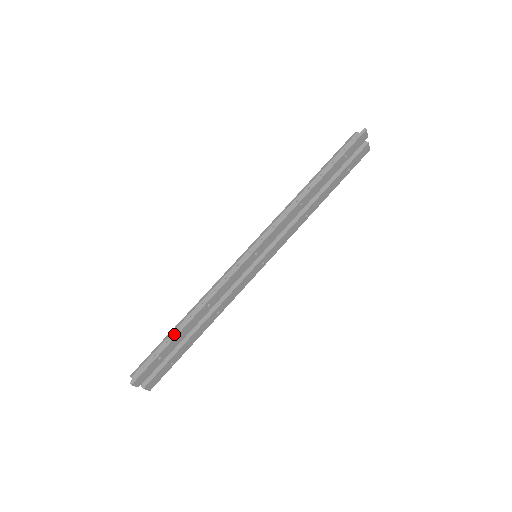
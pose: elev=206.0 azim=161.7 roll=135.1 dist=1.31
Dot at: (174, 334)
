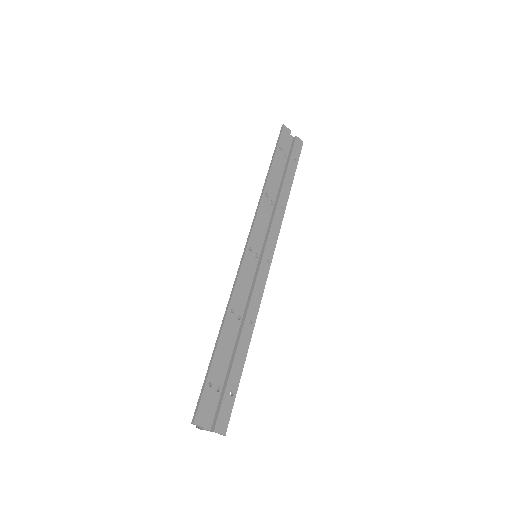
Dot at: occluded
